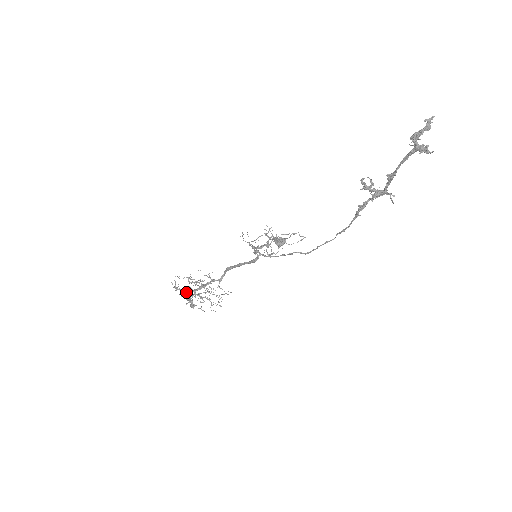
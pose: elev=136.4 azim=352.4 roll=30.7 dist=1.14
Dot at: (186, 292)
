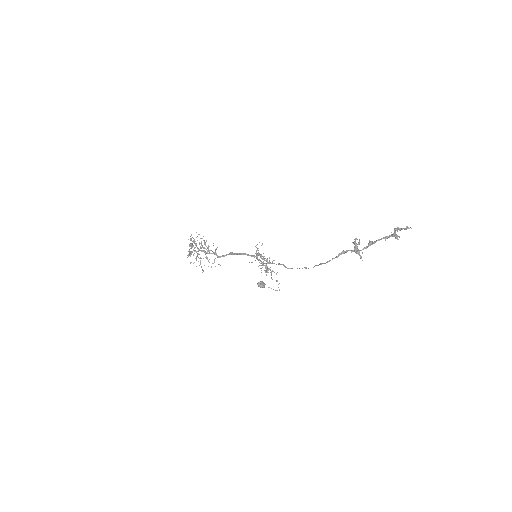
Dot at: (195, 245)
